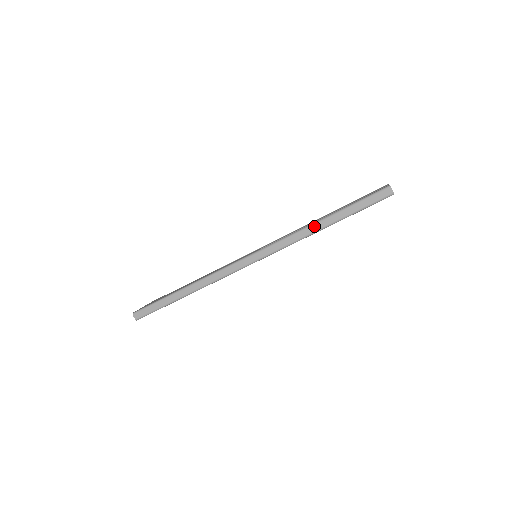
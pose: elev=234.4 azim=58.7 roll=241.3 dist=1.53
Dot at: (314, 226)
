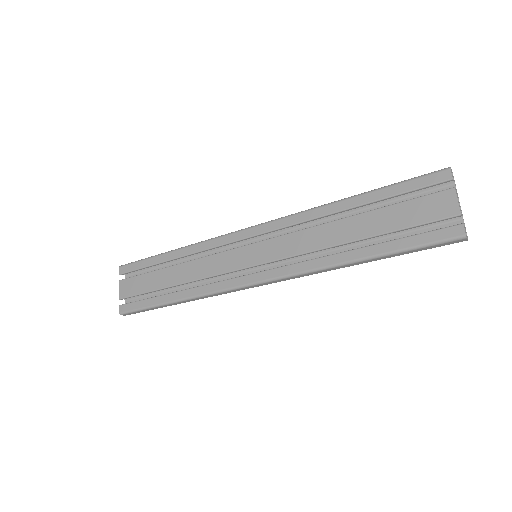
Dot at: (346, 266)
